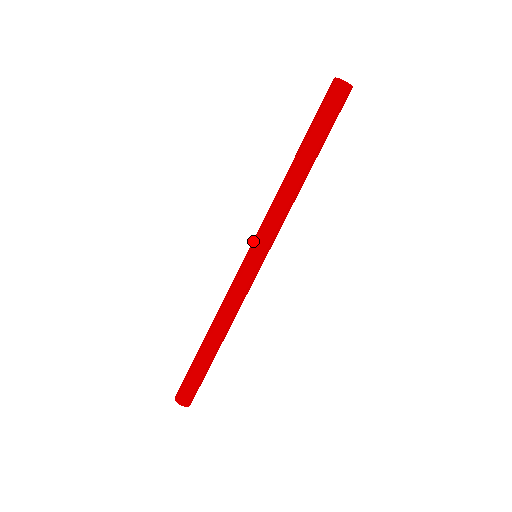
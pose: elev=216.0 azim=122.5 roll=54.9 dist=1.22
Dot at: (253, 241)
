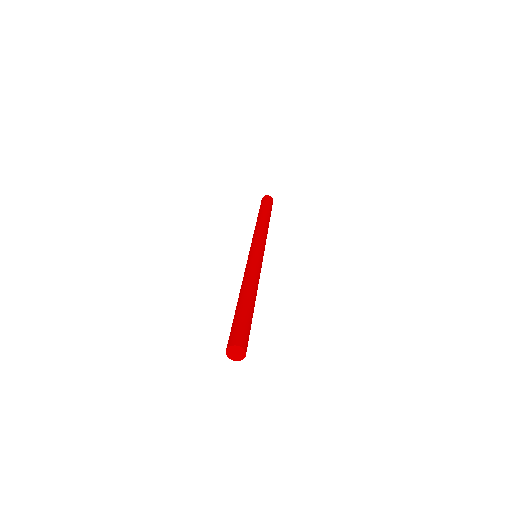
Dot at: (255, 244)
